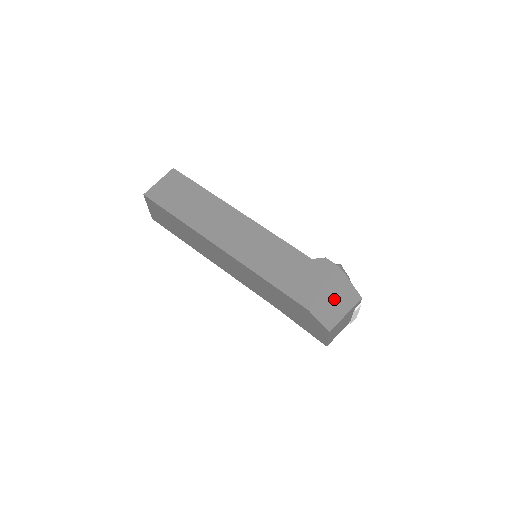
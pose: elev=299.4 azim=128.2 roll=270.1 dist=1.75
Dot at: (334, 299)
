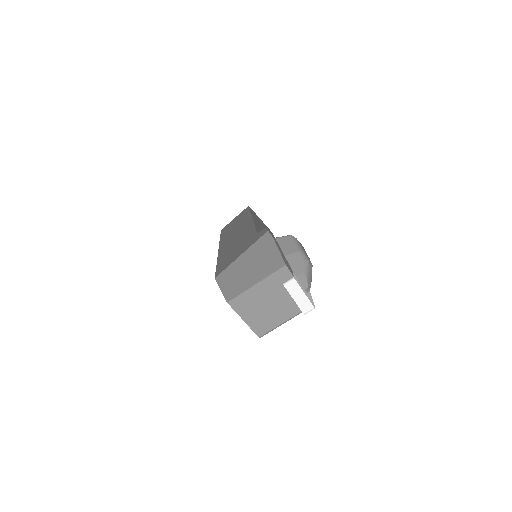
Dot at: (248, 267)
